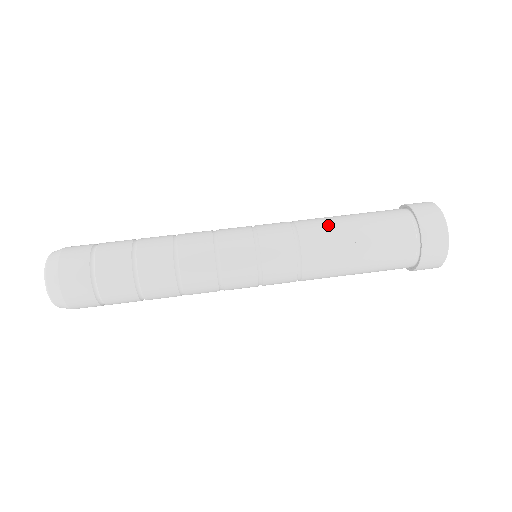
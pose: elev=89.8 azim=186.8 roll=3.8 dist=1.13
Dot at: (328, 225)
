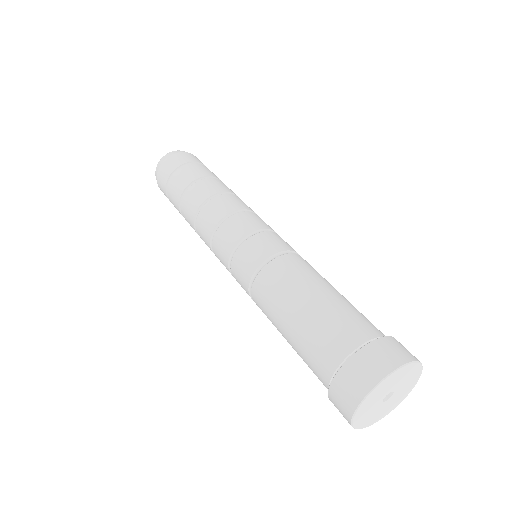
Dot at: (303, 274)
